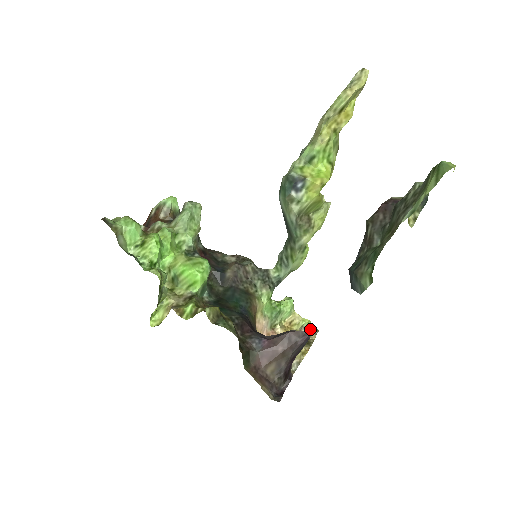
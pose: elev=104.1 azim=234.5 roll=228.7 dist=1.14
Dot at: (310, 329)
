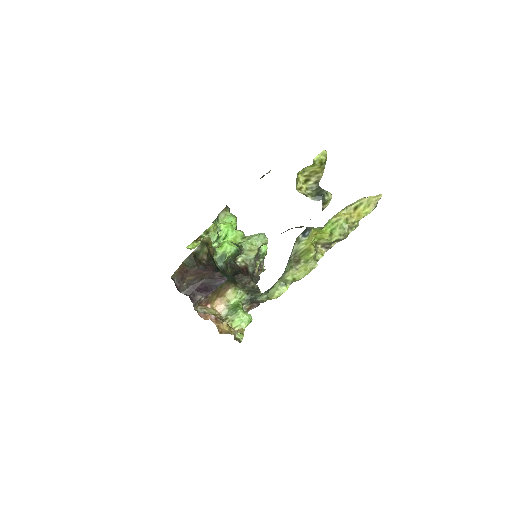
Dot at: (237, 335)
